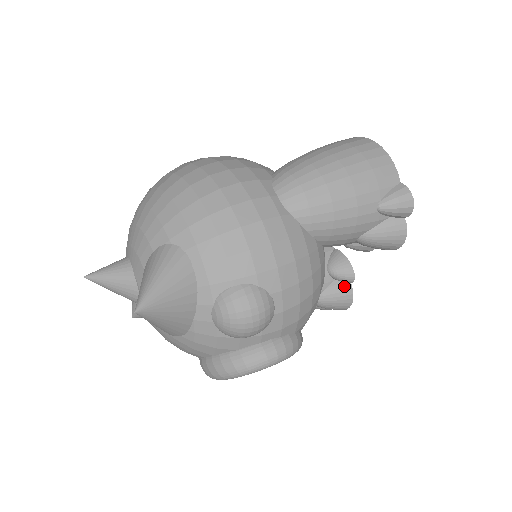
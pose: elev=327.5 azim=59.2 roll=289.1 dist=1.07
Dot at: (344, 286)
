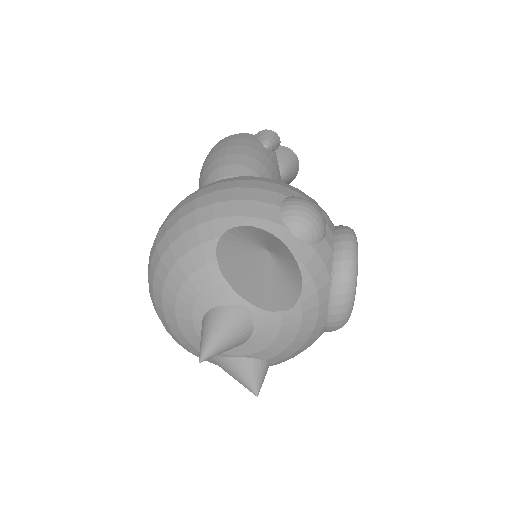
Dot at: occluded
